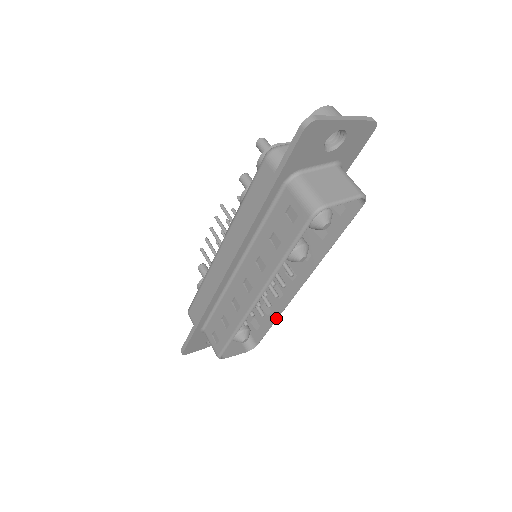
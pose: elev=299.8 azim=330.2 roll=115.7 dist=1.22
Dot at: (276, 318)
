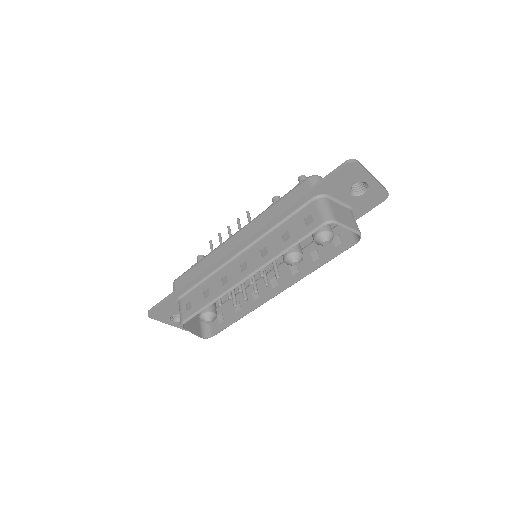
Dot at: (243, 316)
